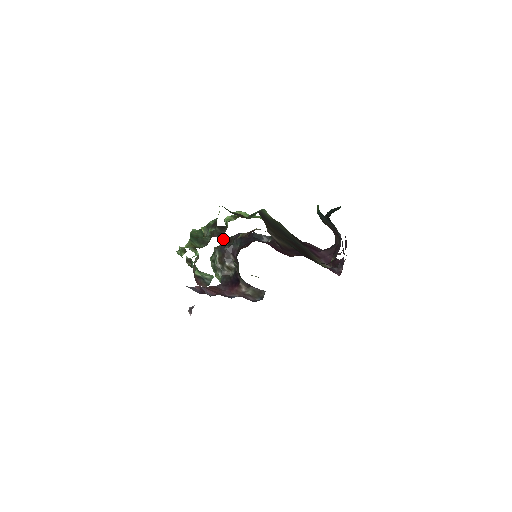
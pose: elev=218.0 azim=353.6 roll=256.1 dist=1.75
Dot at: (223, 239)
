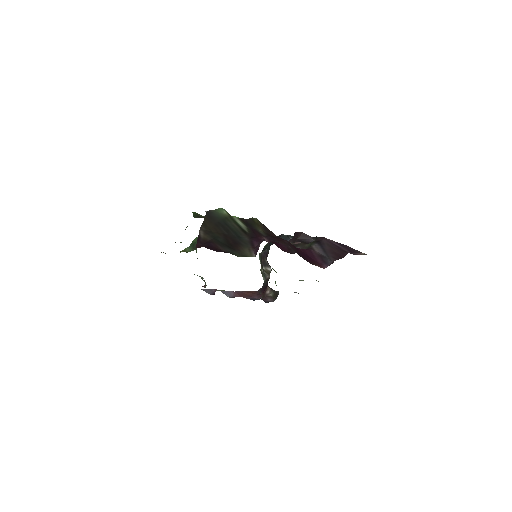
Dot at: (265, 245)
